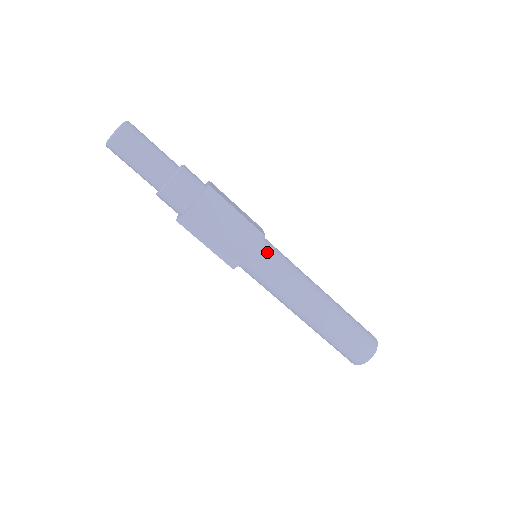
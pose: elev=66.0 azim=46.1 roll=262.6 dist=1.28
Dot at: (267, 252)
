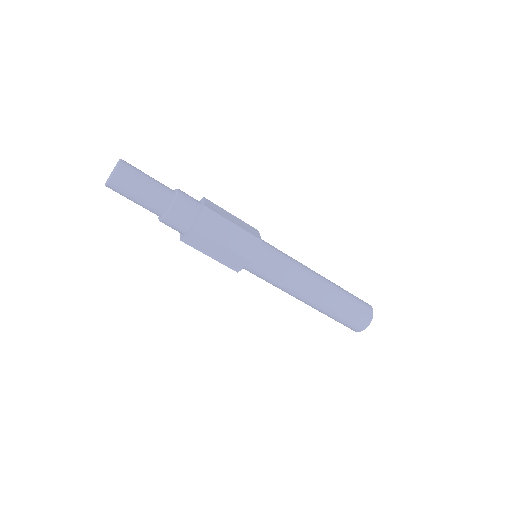
Dot at: (256, 268)
